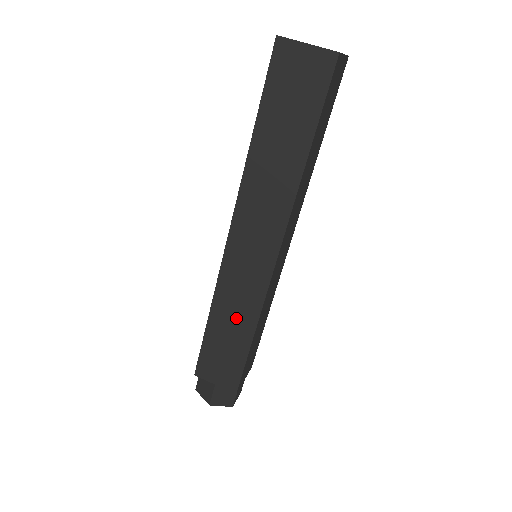
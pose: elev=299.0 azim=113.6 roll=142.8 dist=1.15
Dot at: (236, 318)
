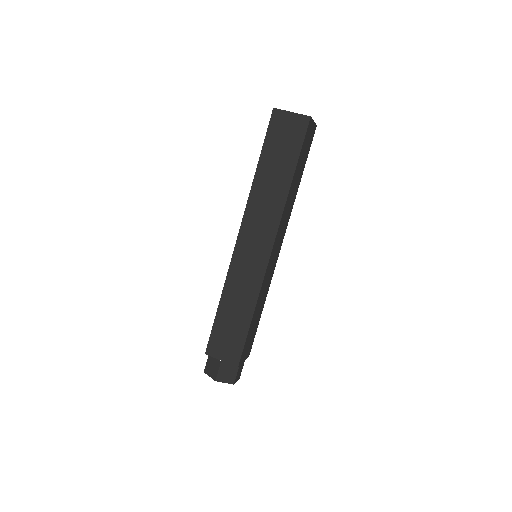
Dot at: (241, 300)
